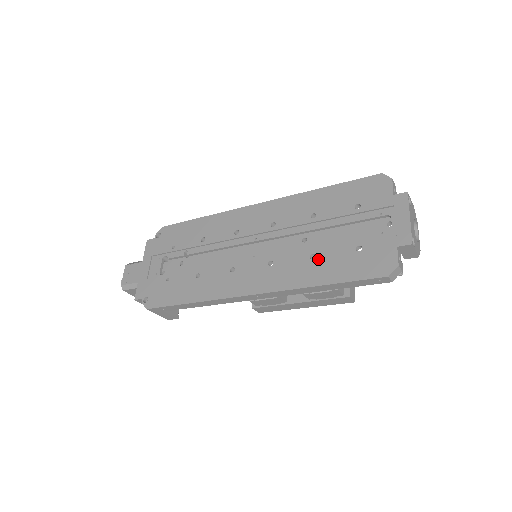
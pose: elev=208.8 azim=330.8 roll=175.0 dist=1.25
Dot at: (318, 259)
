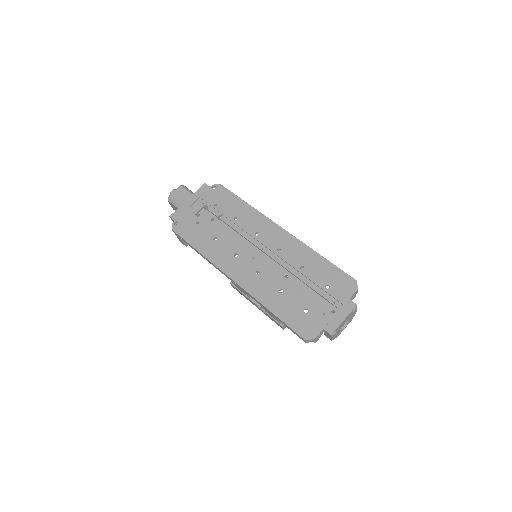
Dot at: (282, 296)
